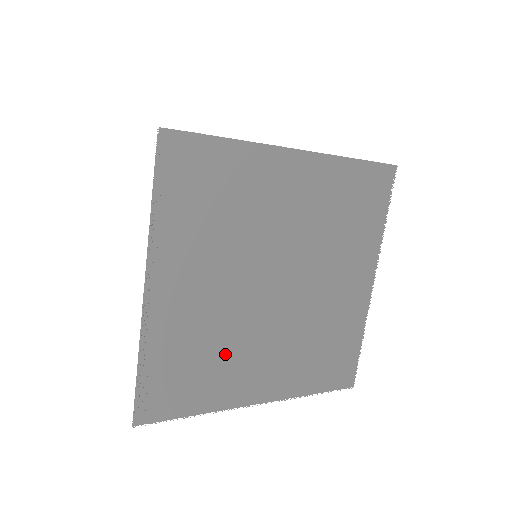
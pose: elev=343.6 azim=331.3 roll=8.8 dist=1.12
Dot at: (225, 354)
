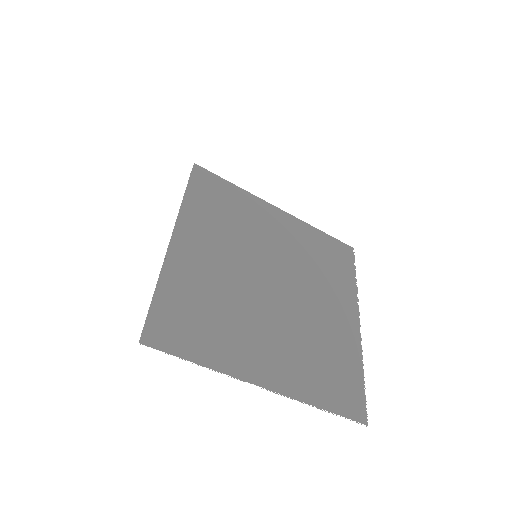
Dot at: (231, 319)
